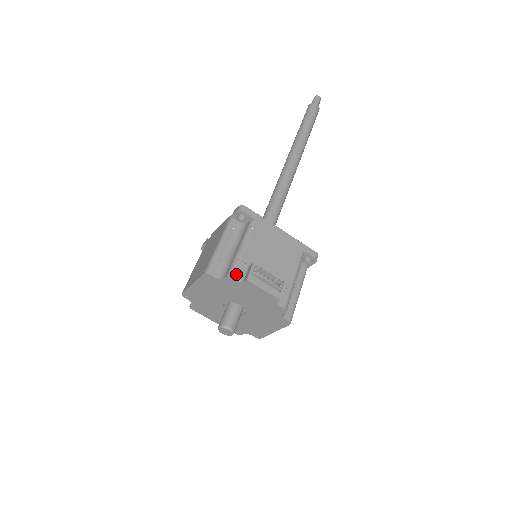
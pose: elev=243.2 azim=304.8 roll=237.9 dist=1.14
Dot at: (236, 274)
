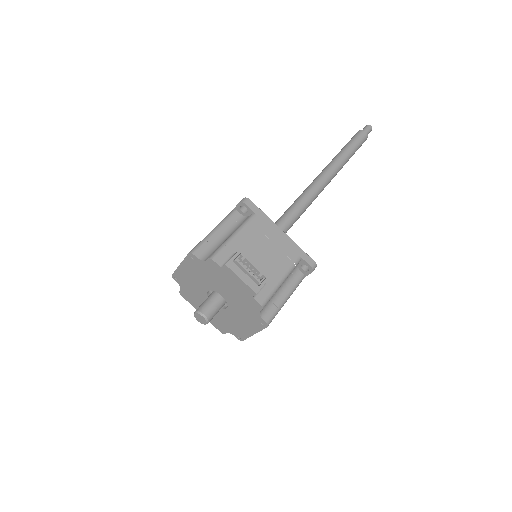
Dot at: (218, 258)
